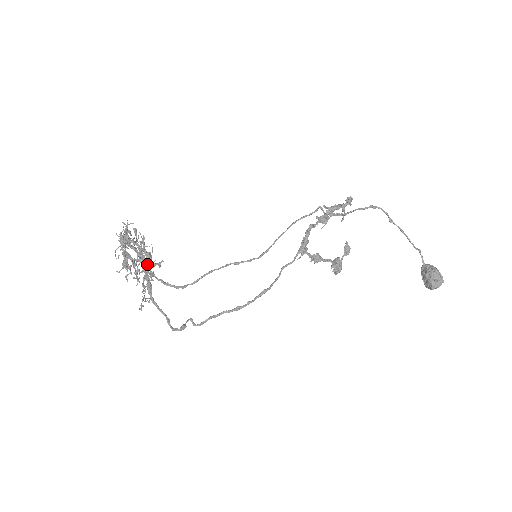
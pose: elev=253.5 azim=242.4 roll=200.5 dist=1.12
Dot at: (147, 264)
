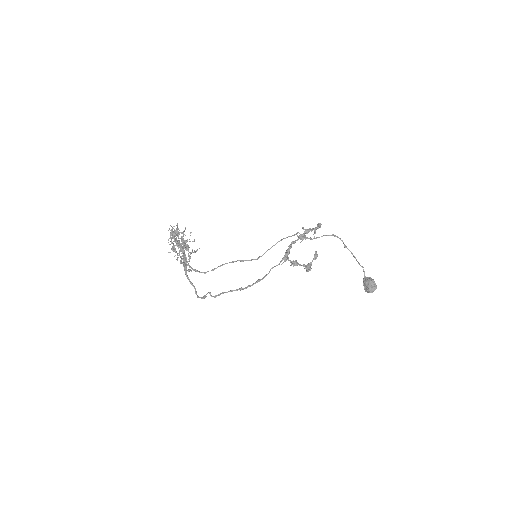
Dot at: occluded
